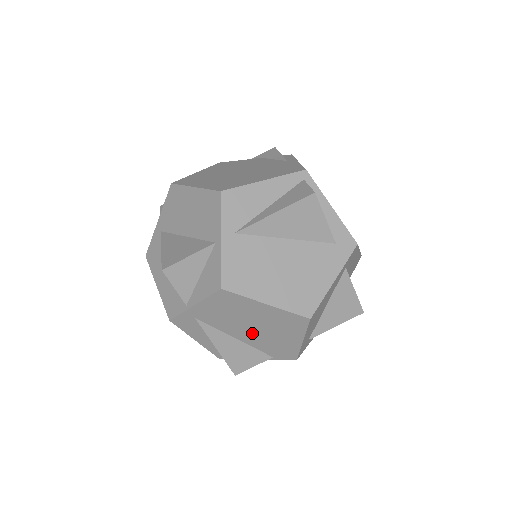
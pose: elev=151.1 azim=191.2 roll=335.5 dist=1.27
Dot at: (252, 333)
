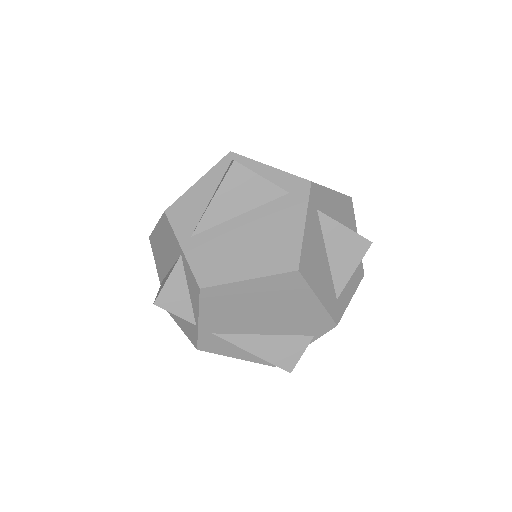
Dot at: (270, 320)
